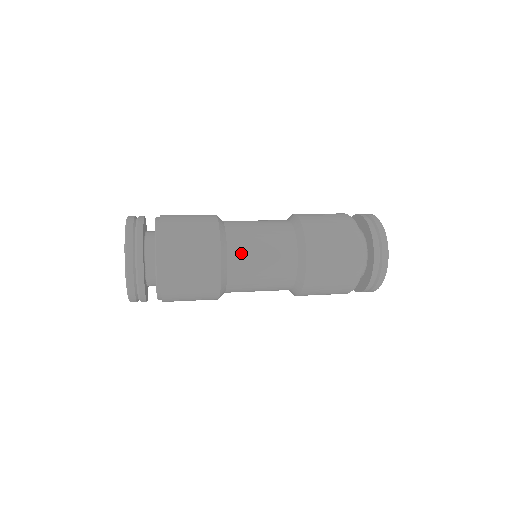
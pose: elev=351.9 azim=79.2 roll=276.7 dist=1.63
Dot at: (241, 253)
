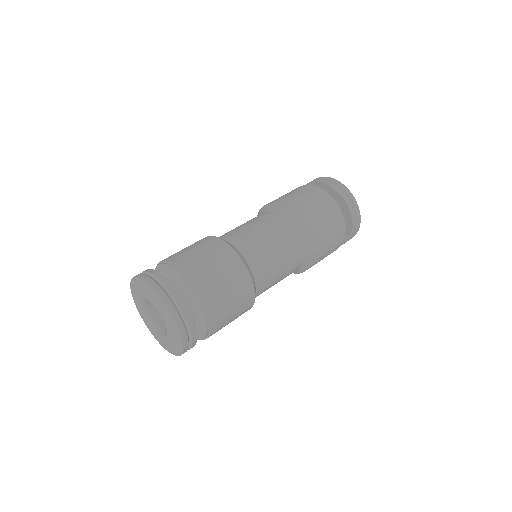
Dot at: (260, 263)
